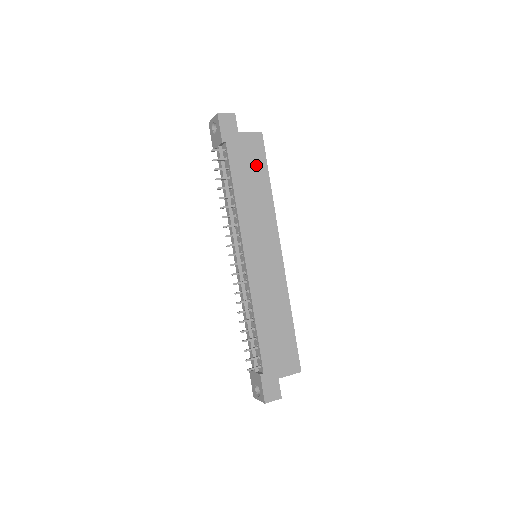
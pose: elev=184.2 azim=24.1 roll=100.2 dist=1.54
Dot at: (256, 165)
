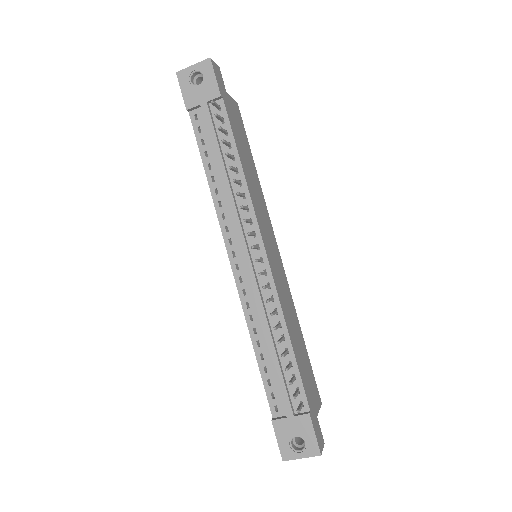
Dot at: (244, 139)
